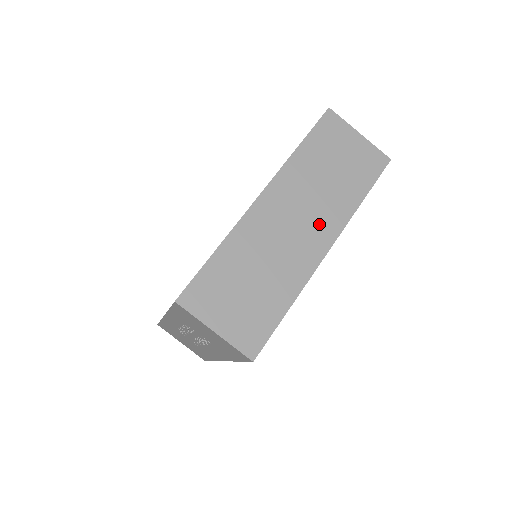
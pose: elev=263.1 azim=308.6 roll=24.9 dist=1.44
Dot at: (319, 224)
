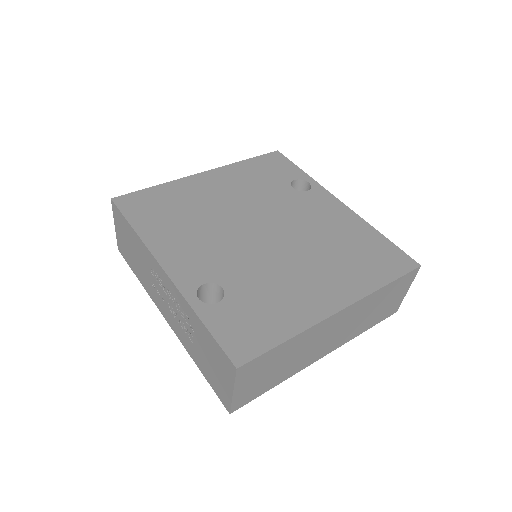
Dot at: (338, 340)
